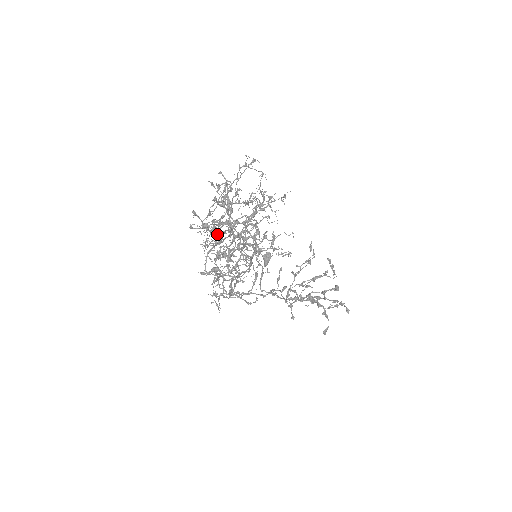
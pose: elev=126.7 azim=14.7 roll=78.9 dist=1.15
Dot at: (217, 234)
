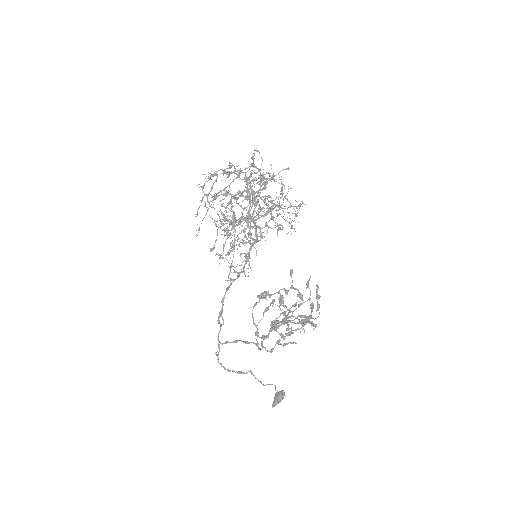
Dot at: (233, 172)
